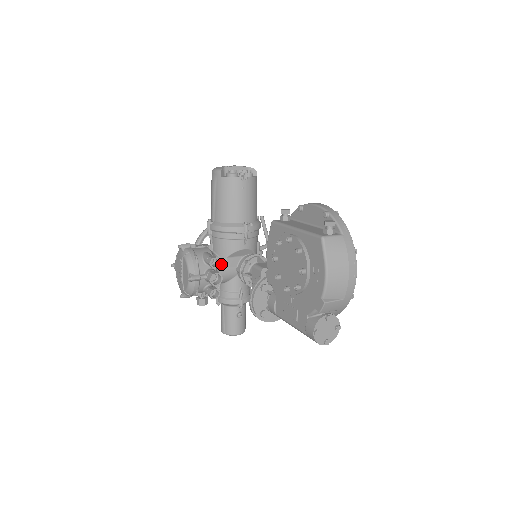
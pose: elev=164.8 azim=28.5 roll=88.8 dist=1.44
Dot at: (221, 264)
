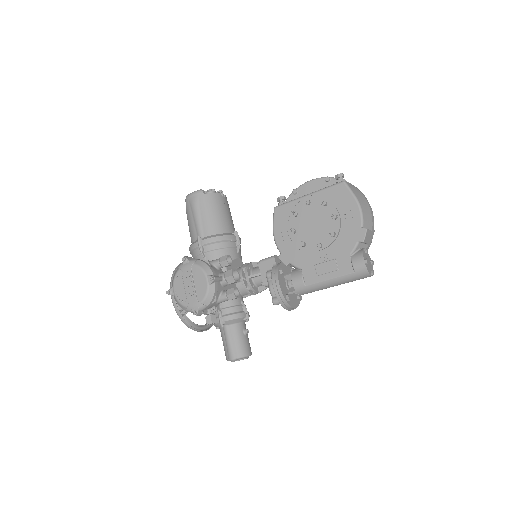
Dot at: occluded
